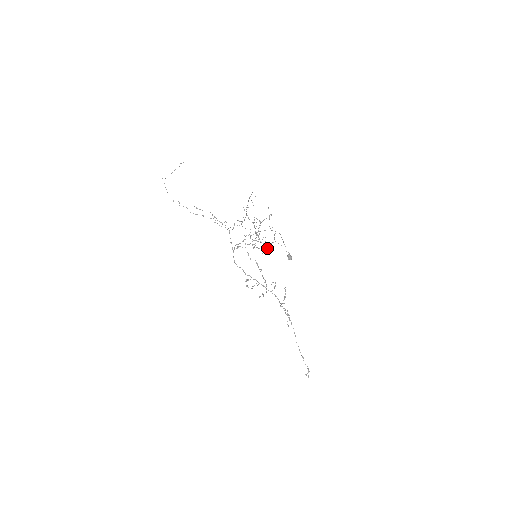
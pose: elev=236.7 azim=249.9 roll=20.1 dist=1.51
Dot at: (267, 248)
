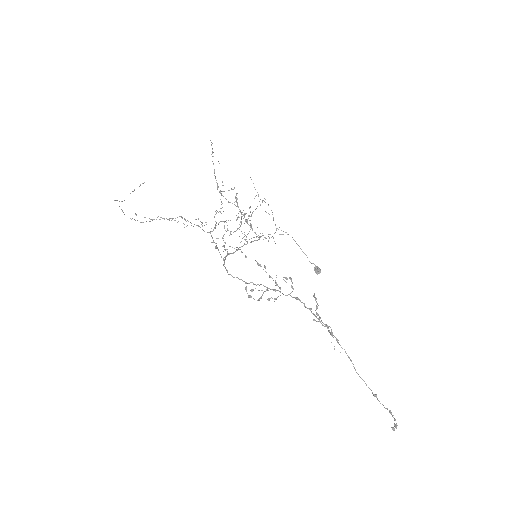
Dot at: occluded
